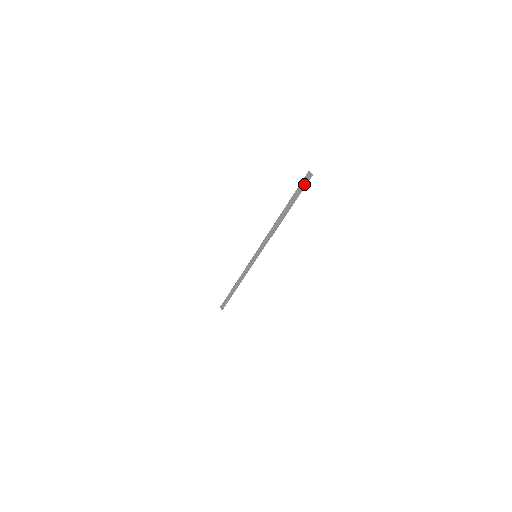
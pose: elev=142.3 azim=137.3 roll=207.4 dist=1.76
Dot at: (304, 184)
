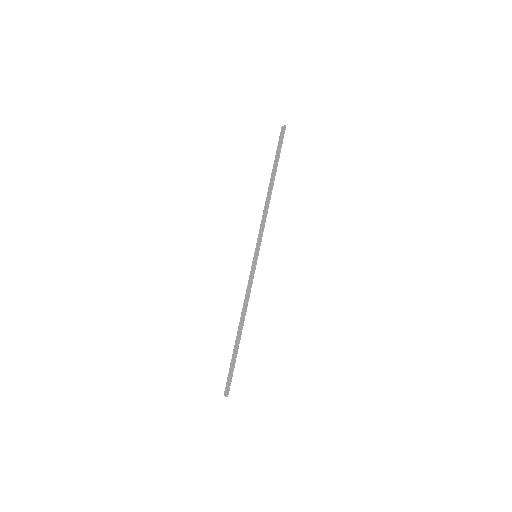
Dot at: (281, 138)
